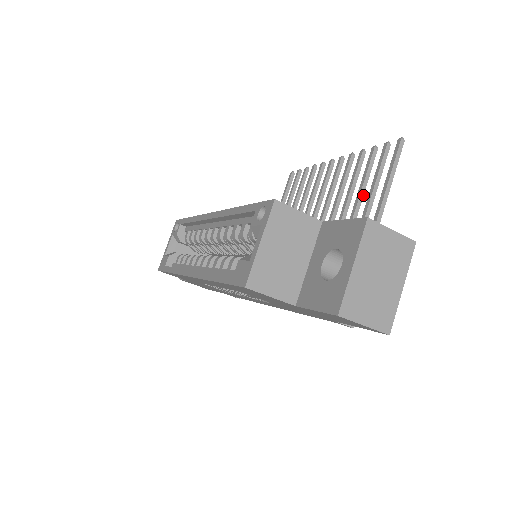
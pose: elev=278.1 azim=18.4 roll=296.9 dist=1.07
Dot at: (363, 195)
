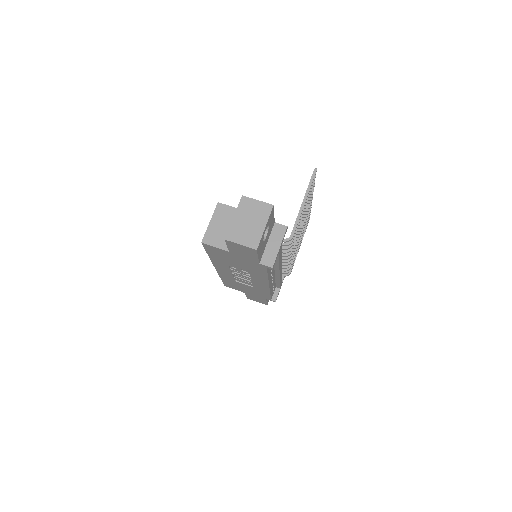
Dot at: occluded
